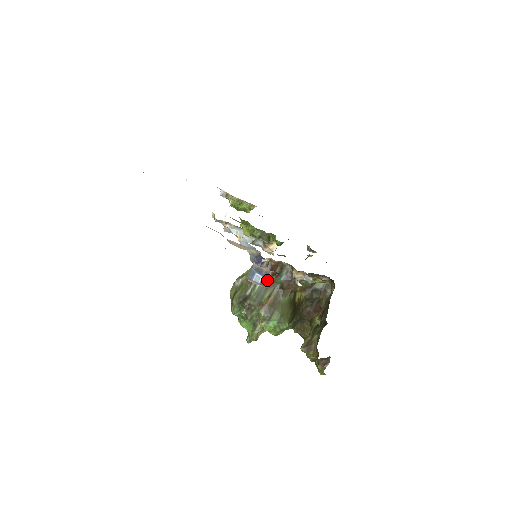
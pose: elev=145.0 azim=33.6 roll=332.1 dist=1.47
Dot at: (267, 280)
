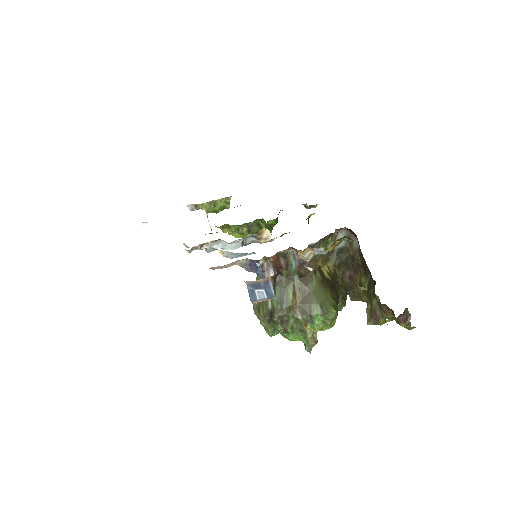
Dot at: (272, 289)
